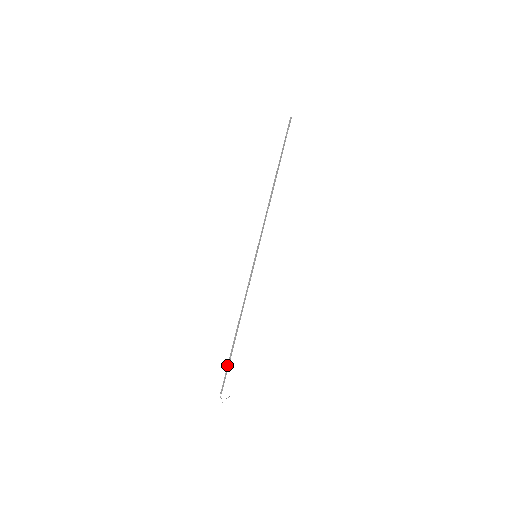
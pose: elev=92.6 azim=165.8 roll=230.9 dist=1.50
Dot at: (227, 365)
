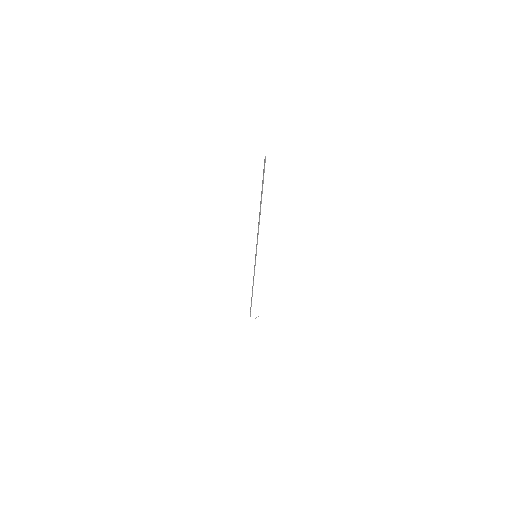
Dot at: occluded
